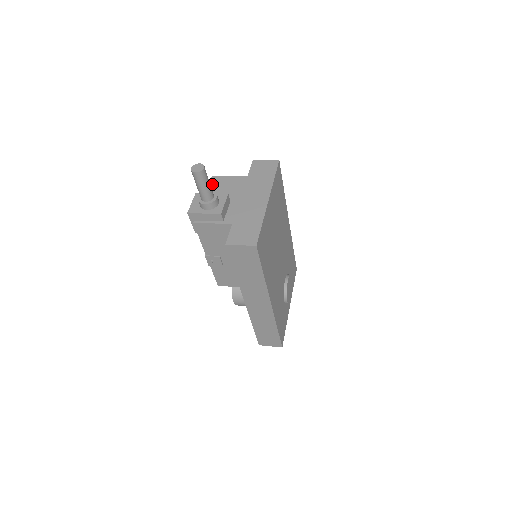
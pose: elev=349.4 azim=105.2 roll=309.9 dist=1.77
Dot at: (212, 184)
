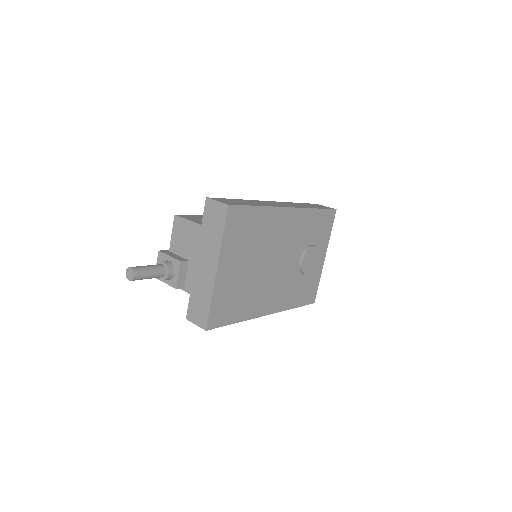
Dot at: (175, 229)
